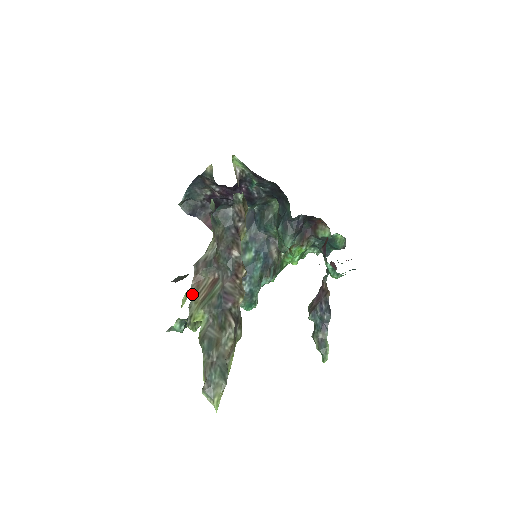
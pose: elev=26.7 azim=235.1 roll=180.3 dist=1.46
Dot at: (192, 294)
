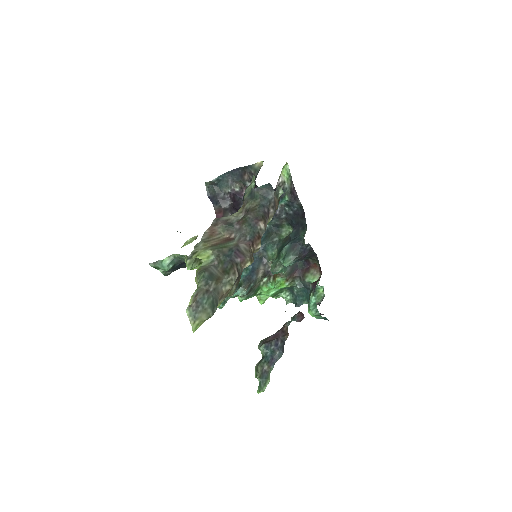
Dot at: (203, 238)
